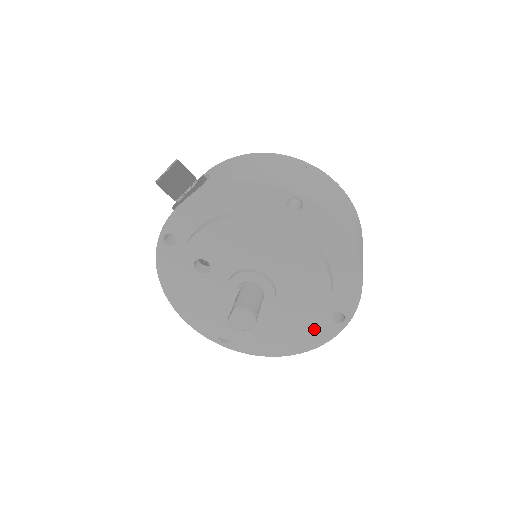
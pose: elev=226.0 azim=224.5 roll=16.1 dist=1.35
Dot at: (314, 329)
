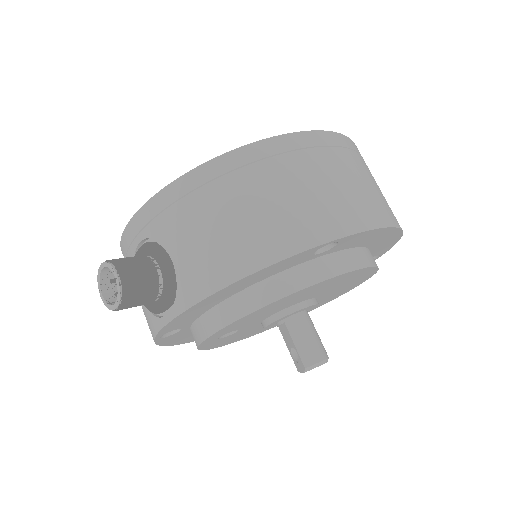
Dot at: occluded
